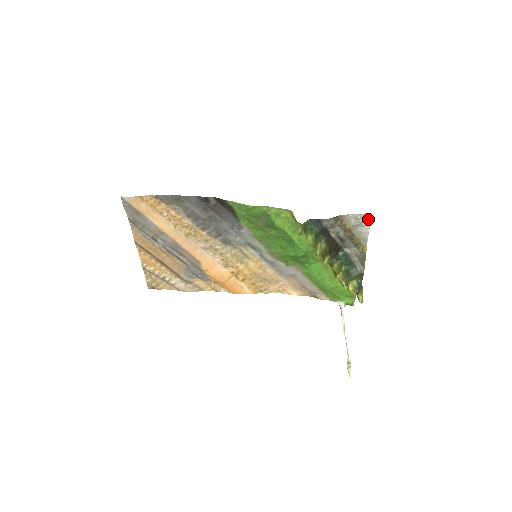
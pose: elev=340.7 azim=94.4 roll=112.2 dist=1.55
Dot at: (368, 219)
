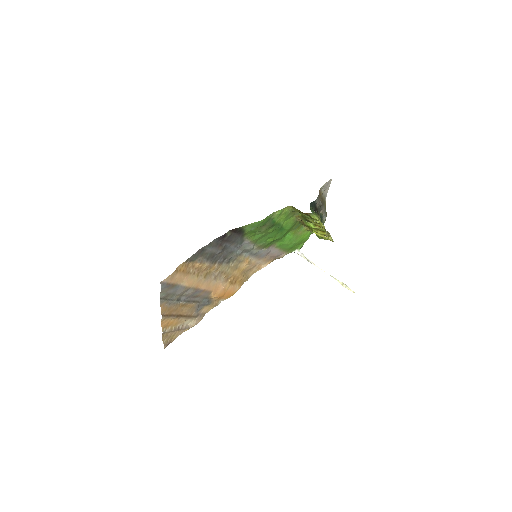
Dot at: (330, 182)
